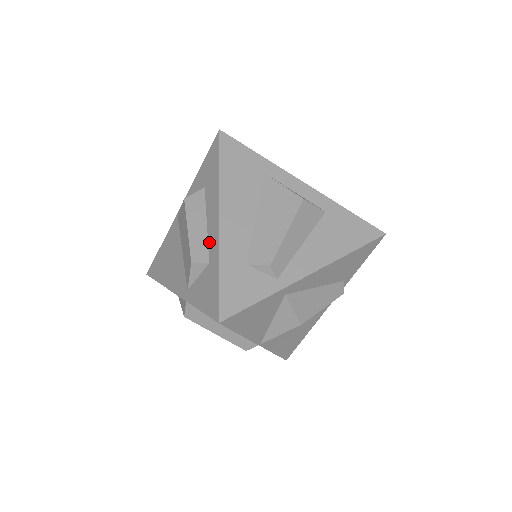
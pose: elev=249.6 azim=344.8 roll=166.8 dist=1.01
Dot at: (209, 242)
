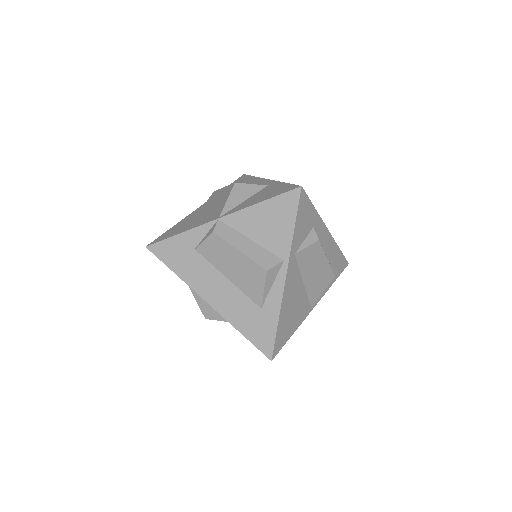
Dot at: occluded
